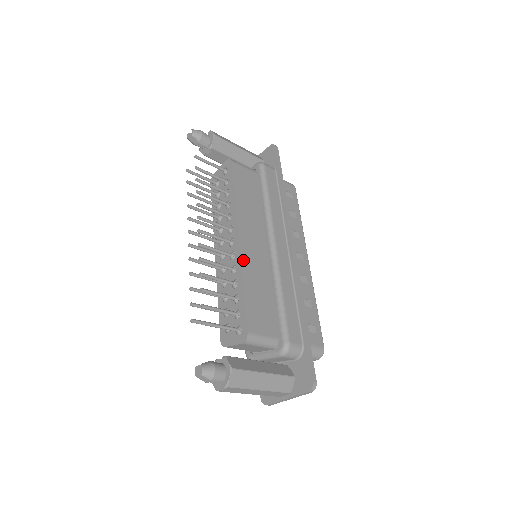
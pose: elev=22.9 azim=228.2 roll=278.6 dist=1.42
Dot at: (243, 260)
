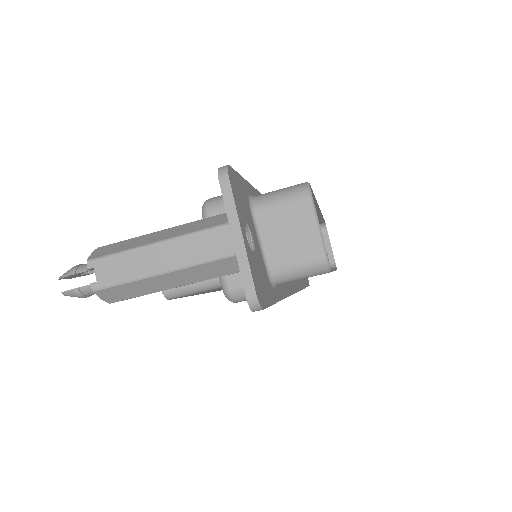
Dot at: occluded
